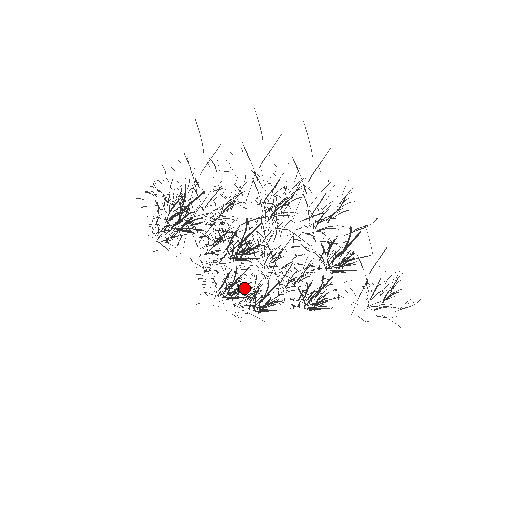
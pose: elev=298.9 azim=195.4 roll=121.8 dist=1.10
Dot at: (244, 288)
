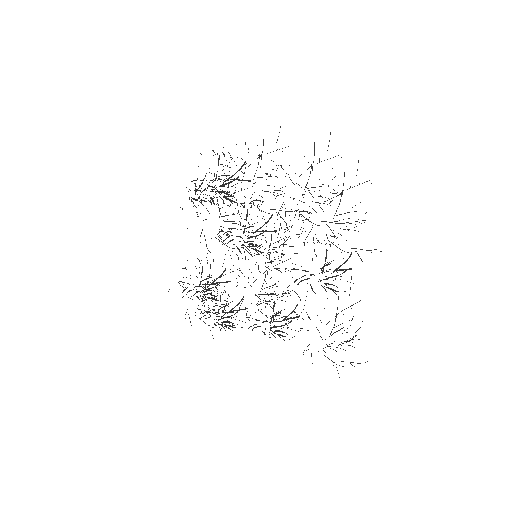
Dot at: occluded
